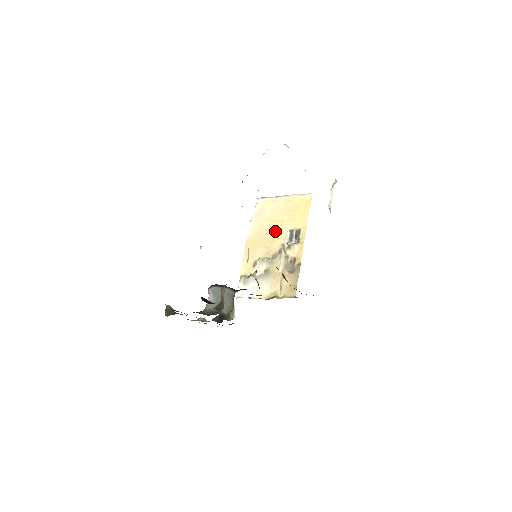
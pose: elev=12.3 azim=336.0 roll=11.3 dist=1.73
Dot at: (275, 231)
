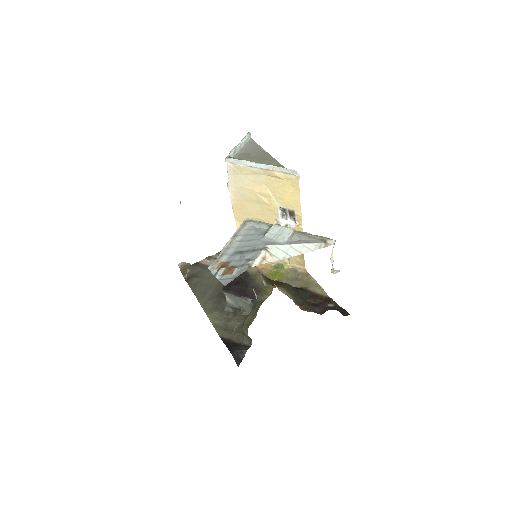
Dot at: (263, 205)
